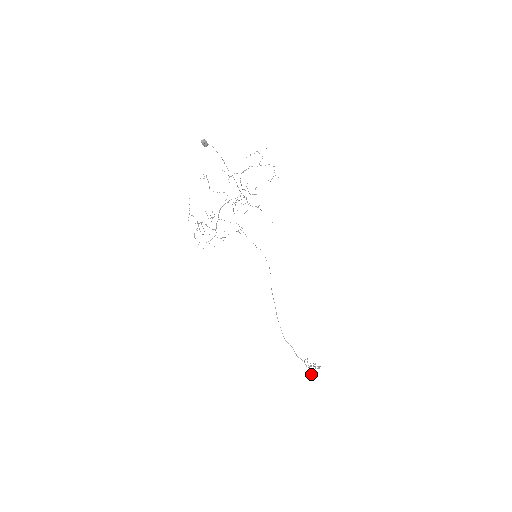
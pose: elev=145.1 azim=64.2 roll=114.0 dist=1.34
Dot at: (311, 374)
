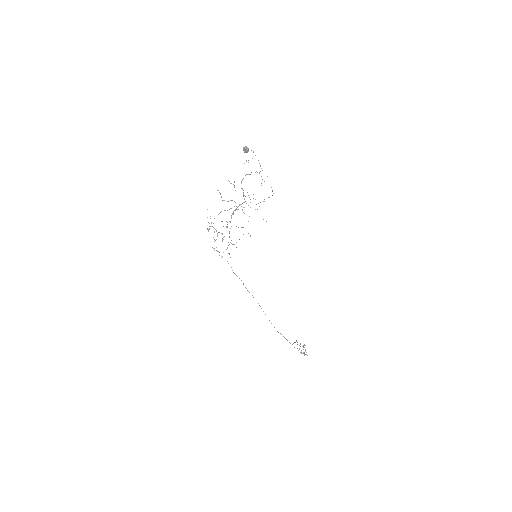
Dot at: (304, 352)
